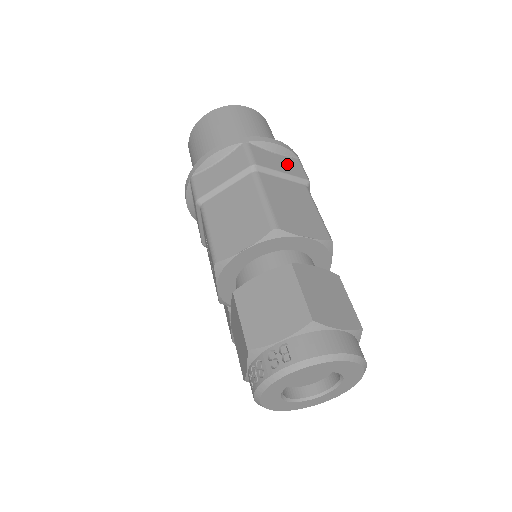
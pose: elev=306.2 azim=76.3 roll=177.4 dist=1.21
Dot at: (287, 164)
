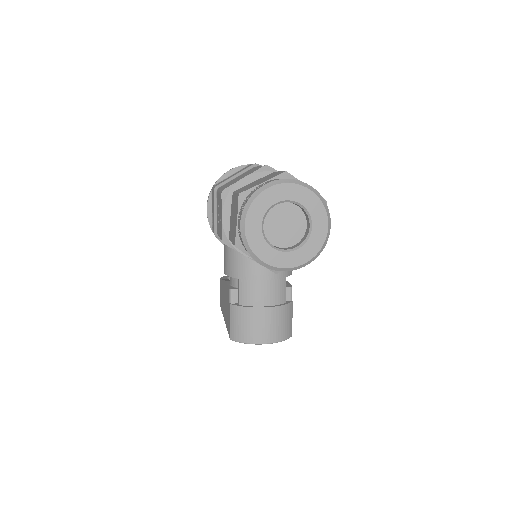
Dot at: occluded
